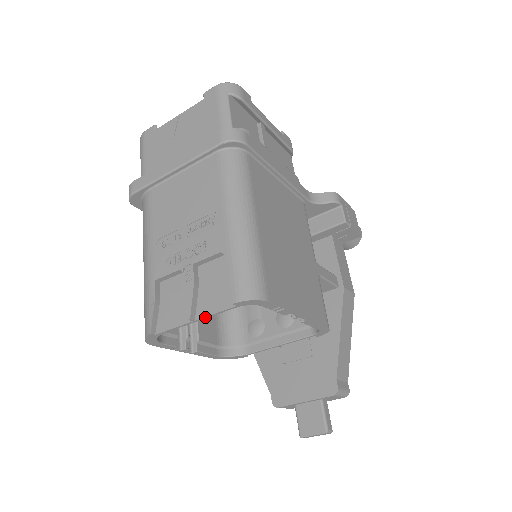
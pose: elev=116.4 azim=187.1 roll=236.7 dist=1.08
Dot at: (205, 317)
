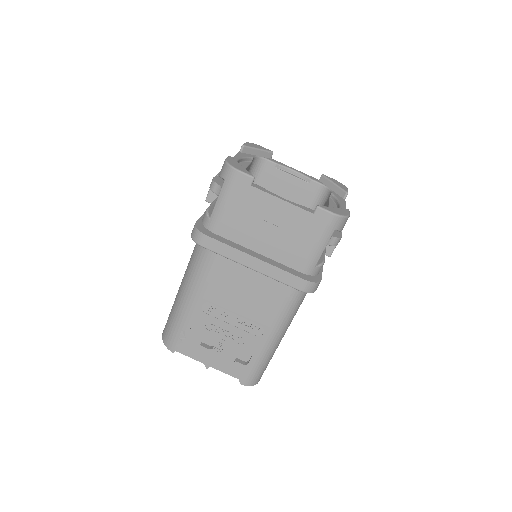
Dot at: (217, 369)
